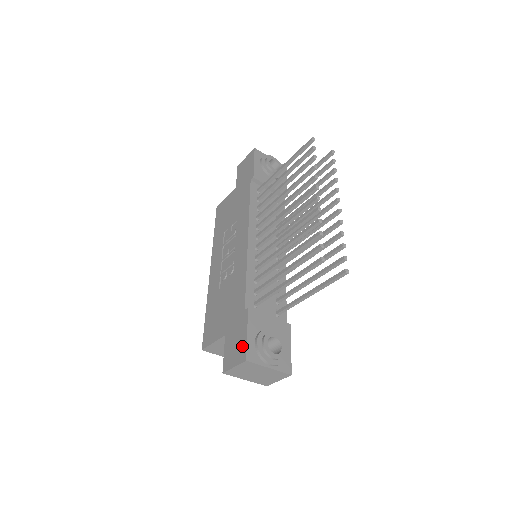
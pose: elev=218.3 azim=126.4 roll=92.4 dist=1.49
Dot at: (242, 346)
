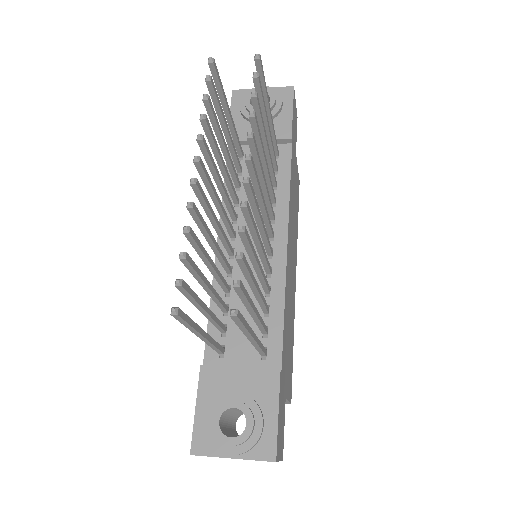
Dot at: (195, 427)
